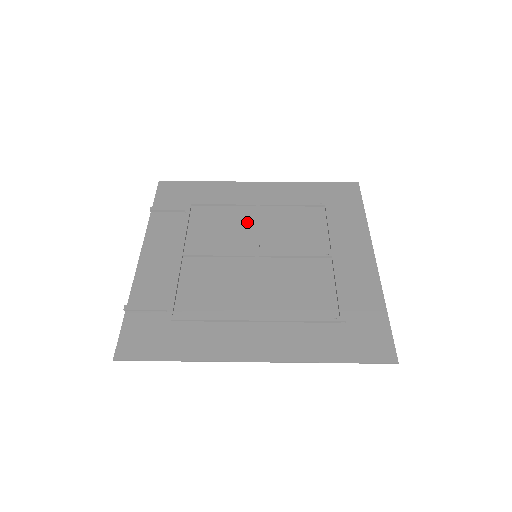
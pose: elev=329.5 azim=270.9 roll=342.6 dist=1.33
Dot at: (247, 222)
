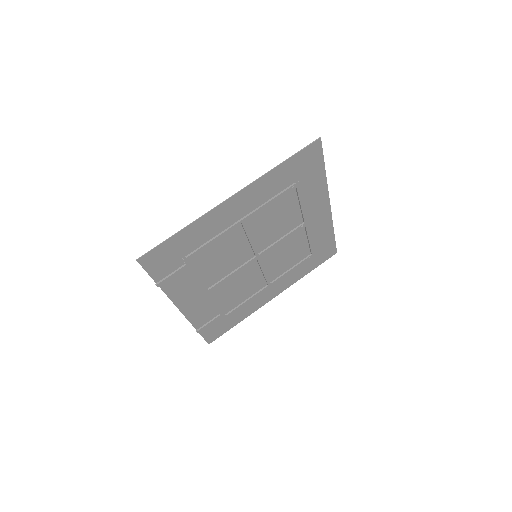
Dot at: (240, 240)
